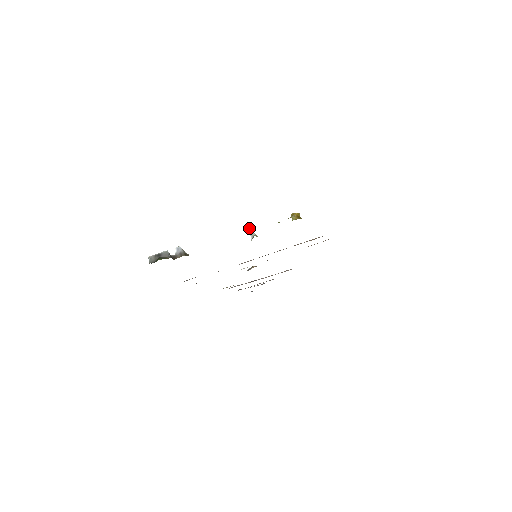
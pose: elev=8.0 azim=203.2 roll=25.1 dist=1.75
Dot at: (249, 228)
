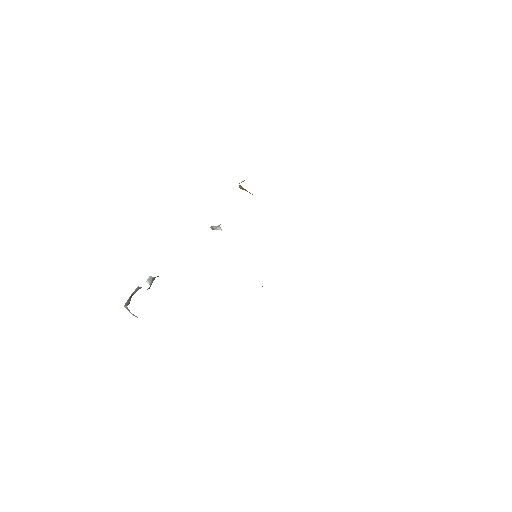
Dot at: (213, 227)
